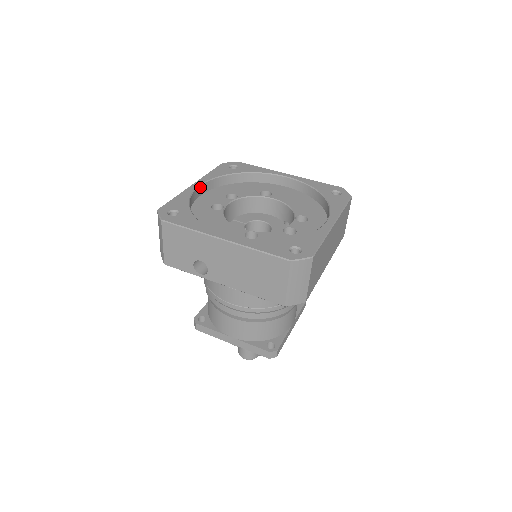
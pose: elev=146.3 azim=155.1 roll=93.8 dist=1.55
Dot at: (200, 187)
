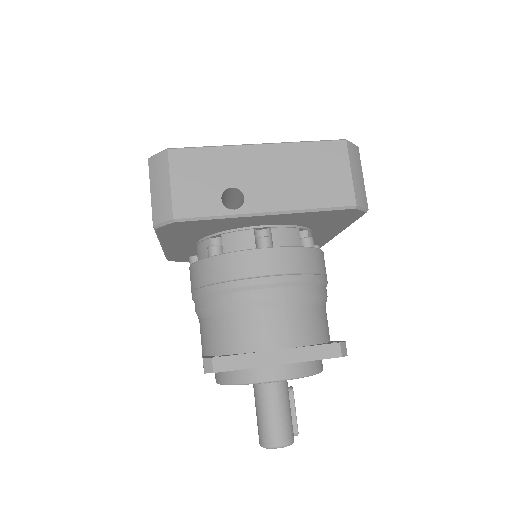
Dot at: occluded
